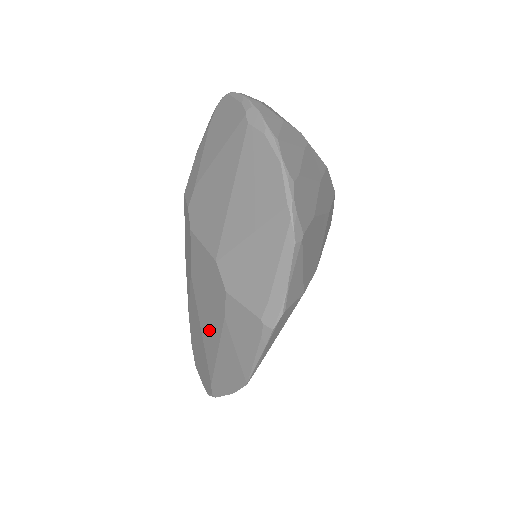
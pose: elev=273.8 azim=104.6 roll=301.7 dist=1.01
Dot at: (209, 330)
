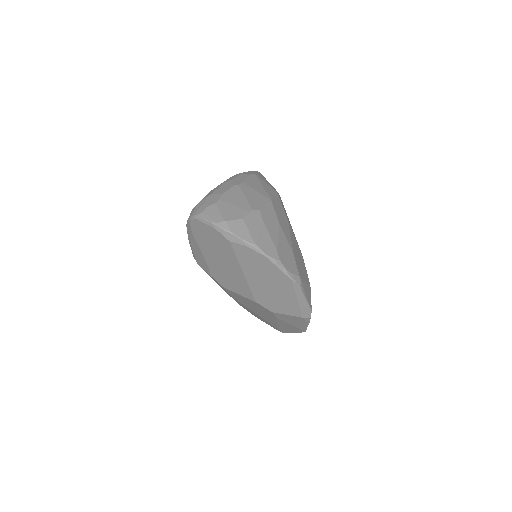
Dot at: (266, 317)
